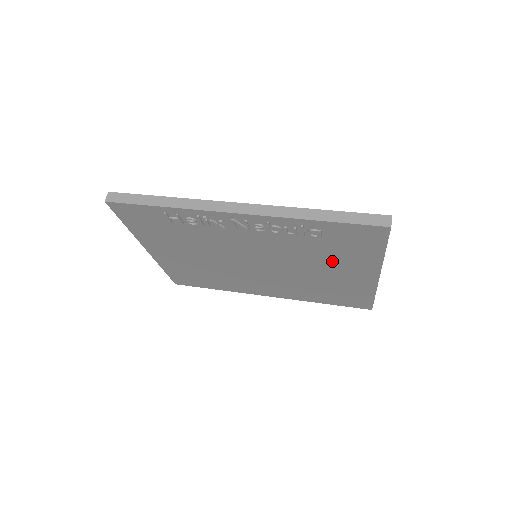
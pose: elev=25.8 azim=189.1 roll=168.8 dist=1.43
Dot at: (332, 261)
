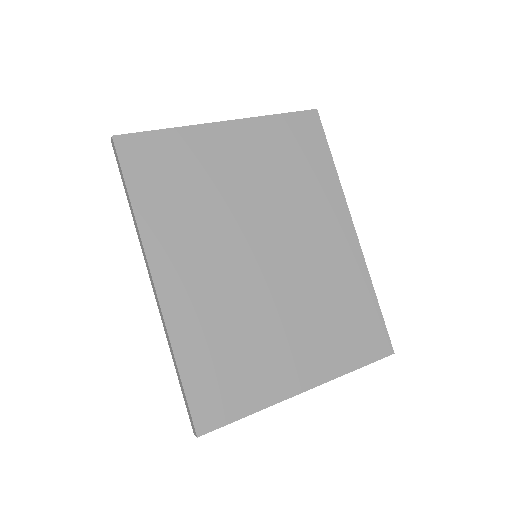
Dot at: occluded
